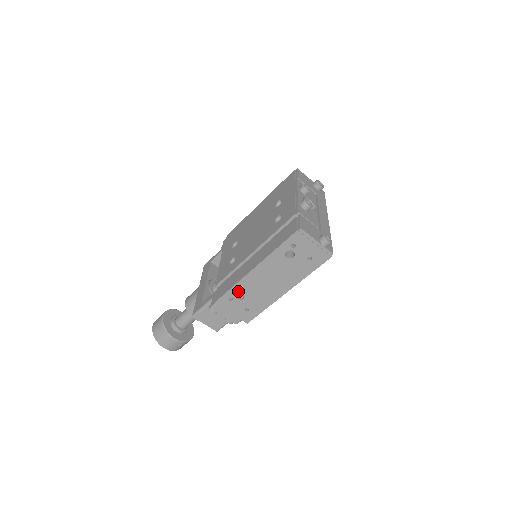
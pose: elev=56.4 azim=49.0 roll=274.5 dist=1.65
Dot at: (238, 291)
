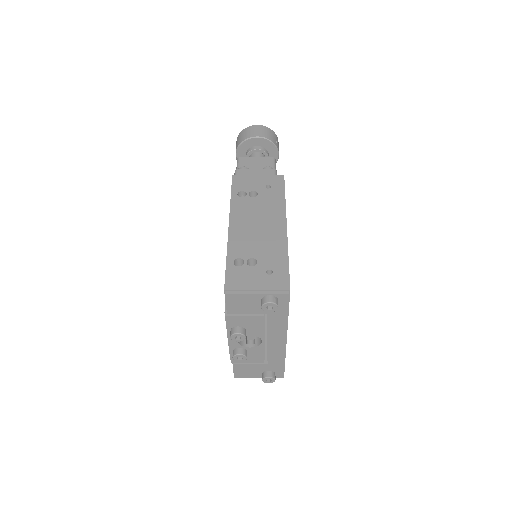
Dot at: occluded
